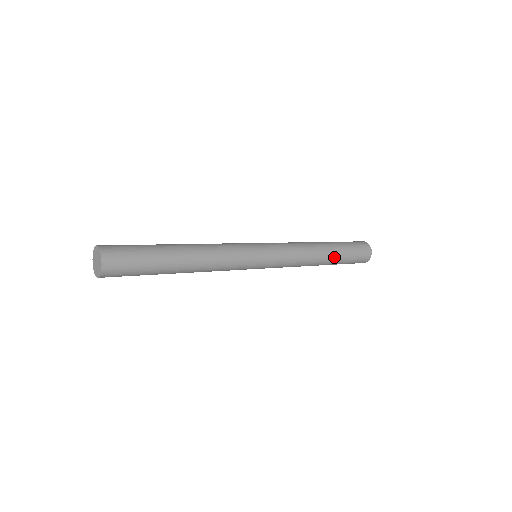
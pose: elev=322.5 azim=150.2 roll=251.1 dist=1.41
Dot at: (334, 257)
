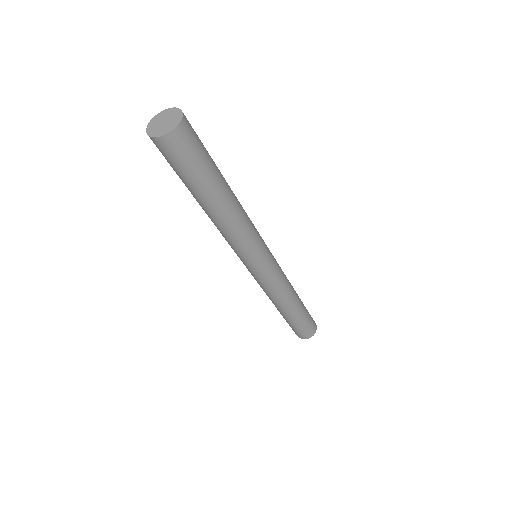
Dot at: (296, 313)
